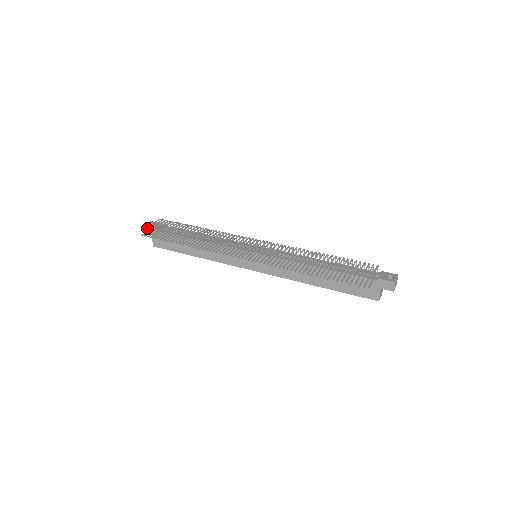
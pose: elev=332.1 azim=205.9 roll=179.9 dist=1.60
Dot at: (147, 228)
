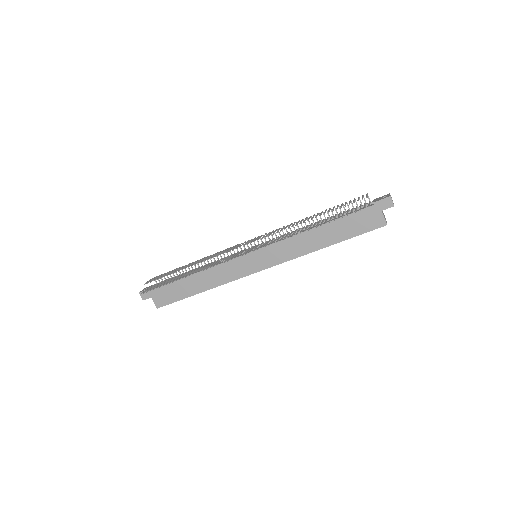
Dot at: (144, 293)
